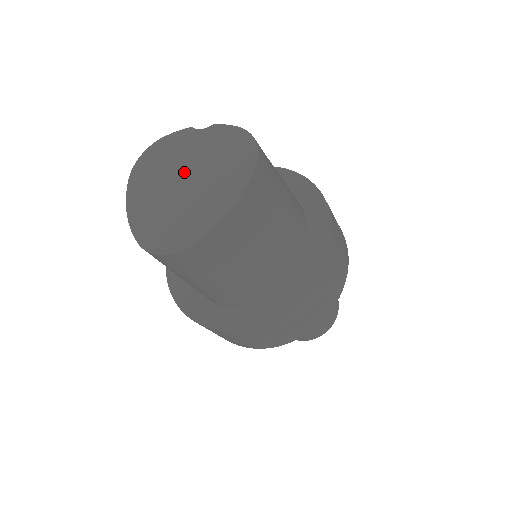
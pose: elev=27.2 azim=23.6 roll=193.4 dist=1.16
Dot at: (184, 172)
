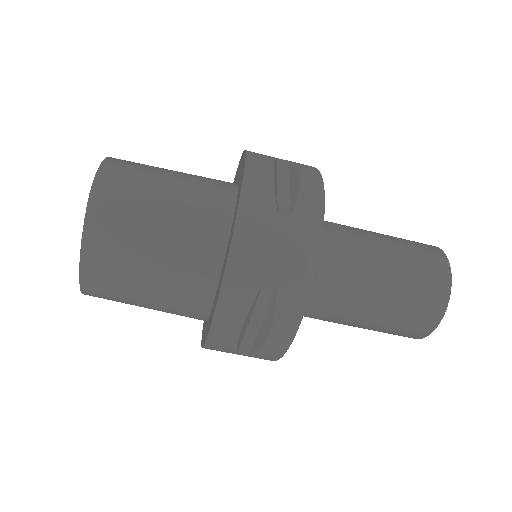
Dot at: occluded
